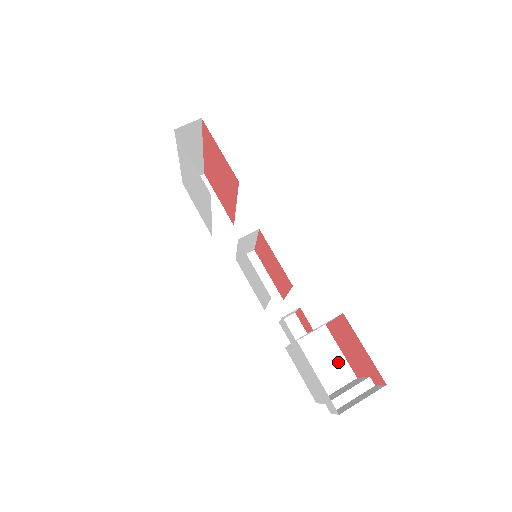
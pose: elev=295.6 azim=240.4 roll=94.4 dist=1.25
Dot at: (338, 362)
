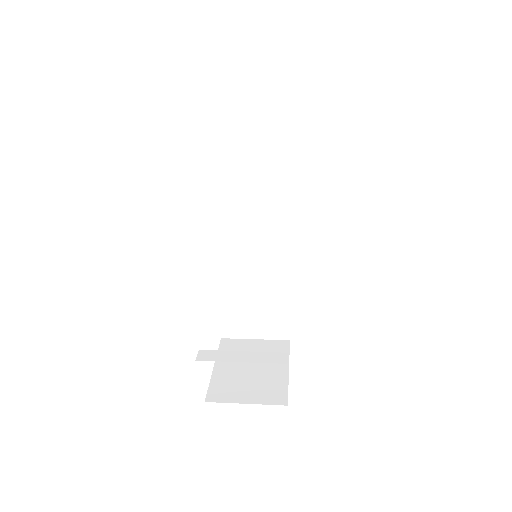
Dot at: (275, 378)
